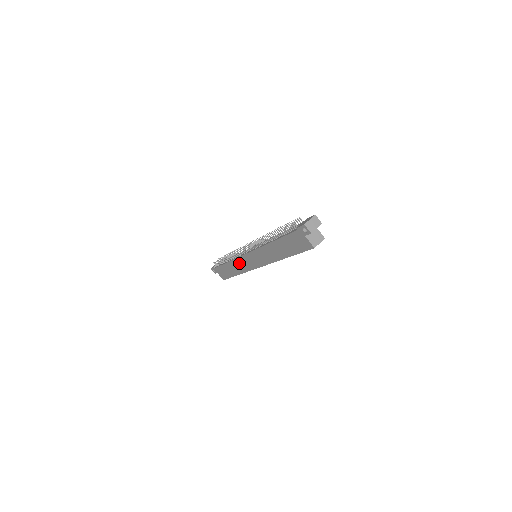
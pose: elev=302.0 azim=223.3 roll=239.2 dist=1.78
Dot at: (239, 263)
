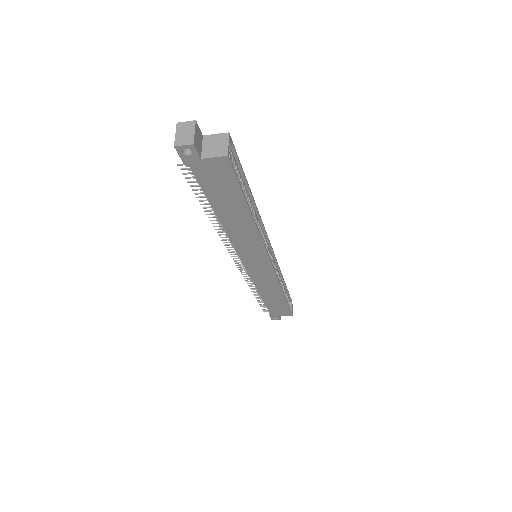
Dot at: (262, 283)
